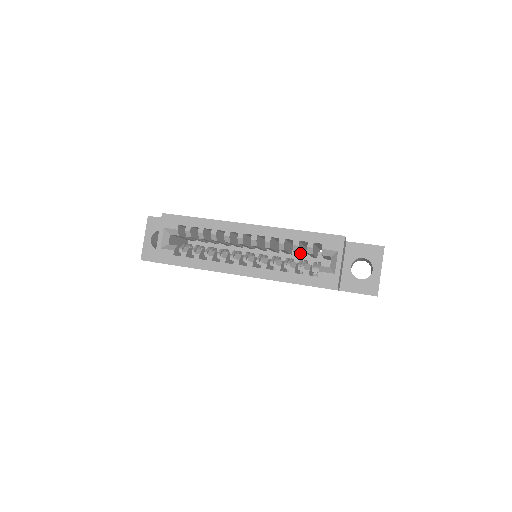
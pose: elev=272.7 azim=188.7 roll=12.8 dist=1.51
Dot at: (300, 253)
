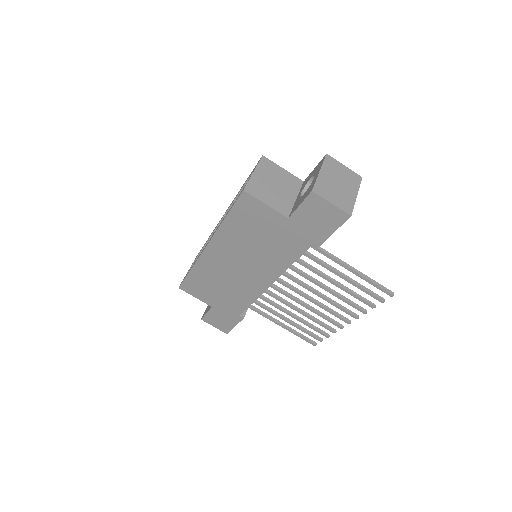
Dot at: occluded
